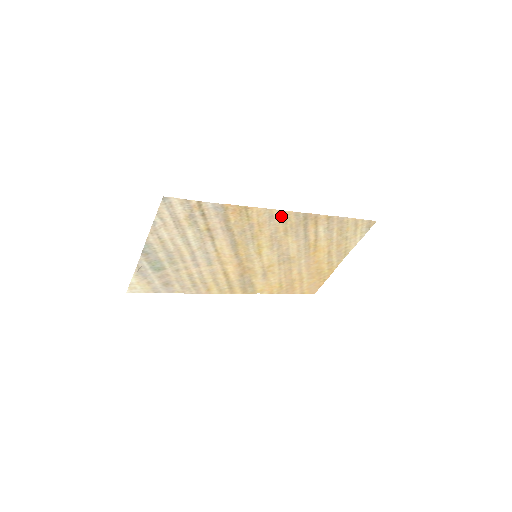
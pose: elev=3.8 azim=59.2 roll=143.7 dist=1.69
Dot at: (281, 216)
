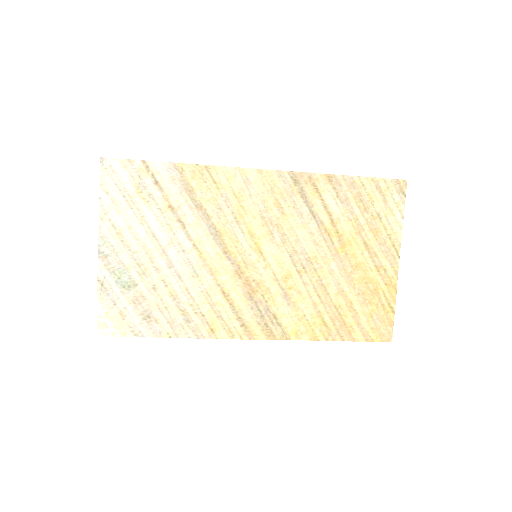
Dot at: (260, 180)
